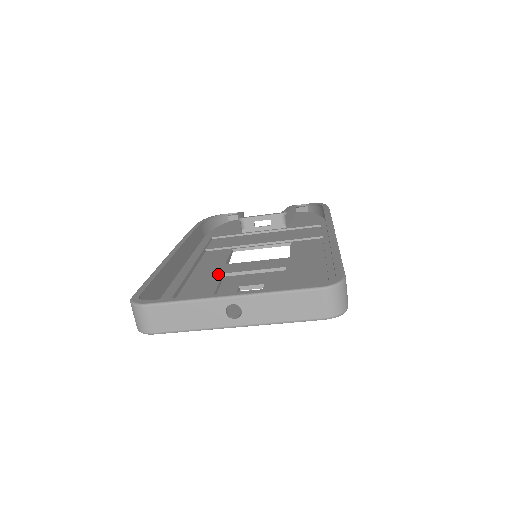
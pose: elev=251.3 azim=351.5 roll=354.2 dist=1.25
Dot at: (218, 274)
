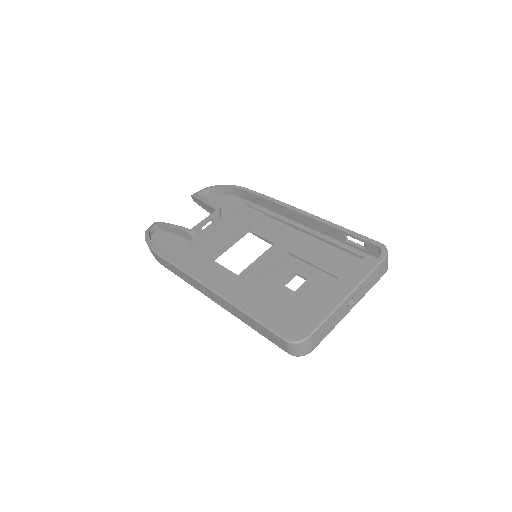
Dot at: (252, 286)
